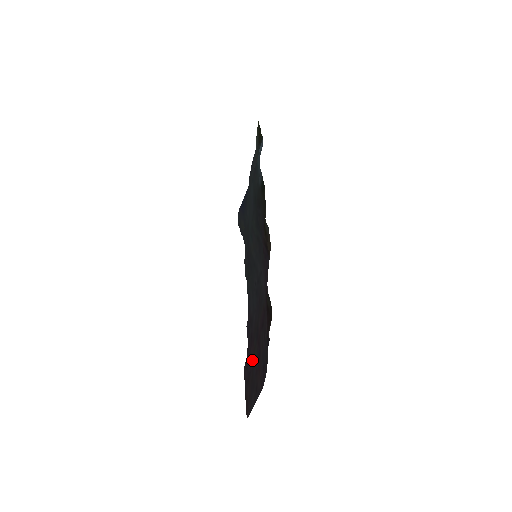
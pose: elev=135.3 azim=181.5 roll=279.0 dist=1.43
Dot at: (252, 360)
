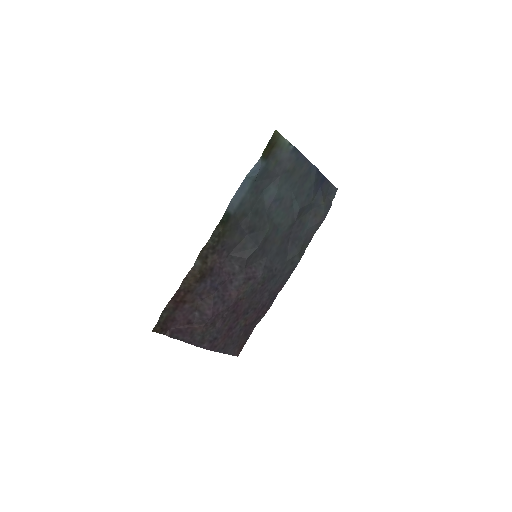
Dot at: (246, 325)
